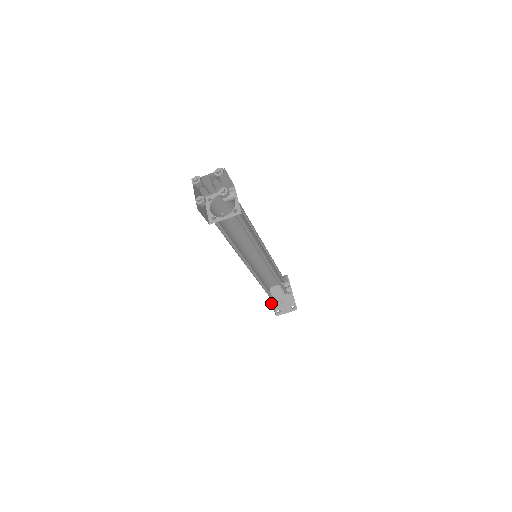
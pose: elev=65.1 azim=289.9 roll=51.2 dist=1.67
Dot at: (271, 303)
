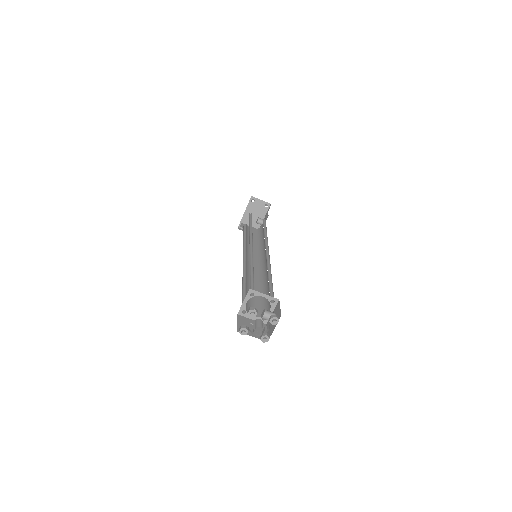
Dot at: occluded
